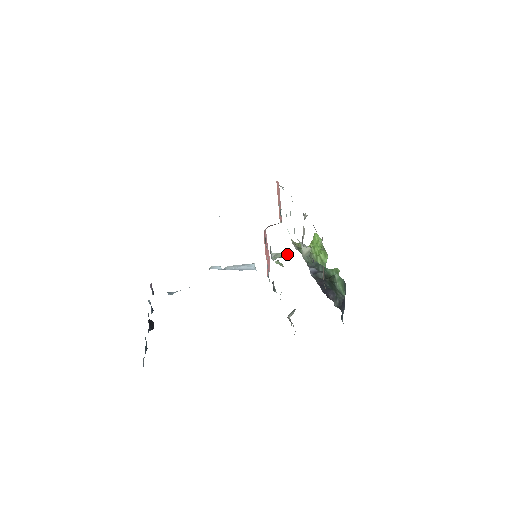
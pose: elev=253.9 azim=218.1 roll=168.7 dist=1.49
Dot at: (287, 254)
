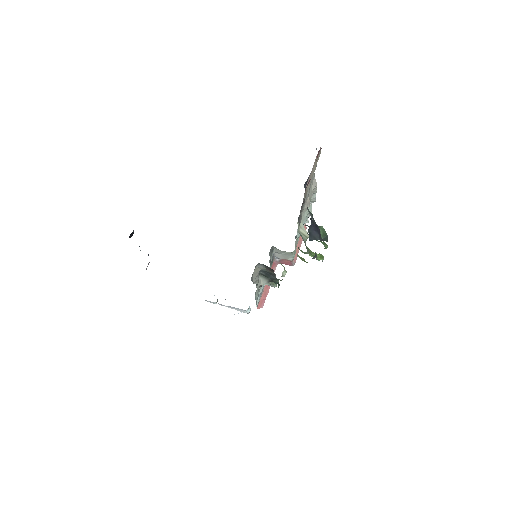
Dot at: (286, 271)
